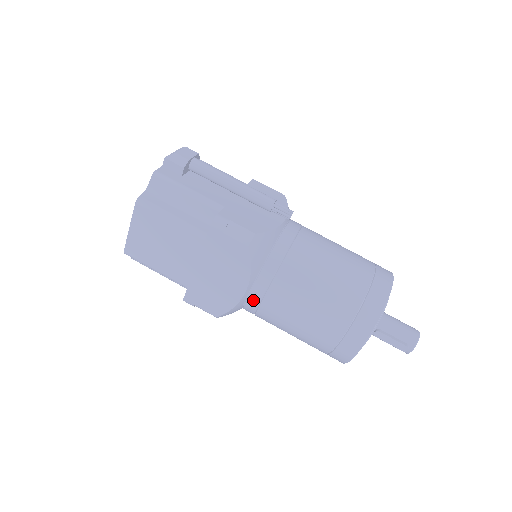
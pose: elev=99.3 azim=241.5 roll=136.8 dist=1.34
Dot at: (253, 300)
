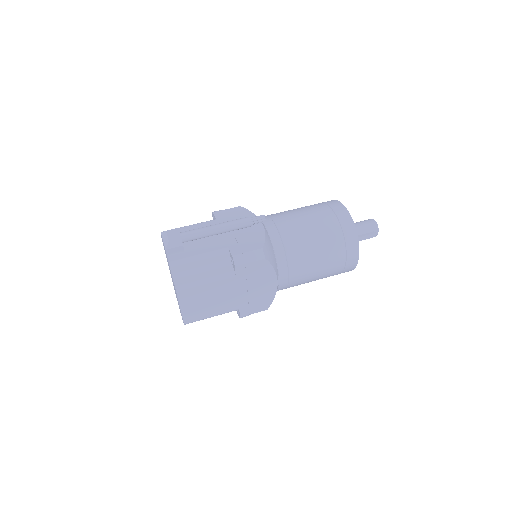
Dot at: (283, 283)
